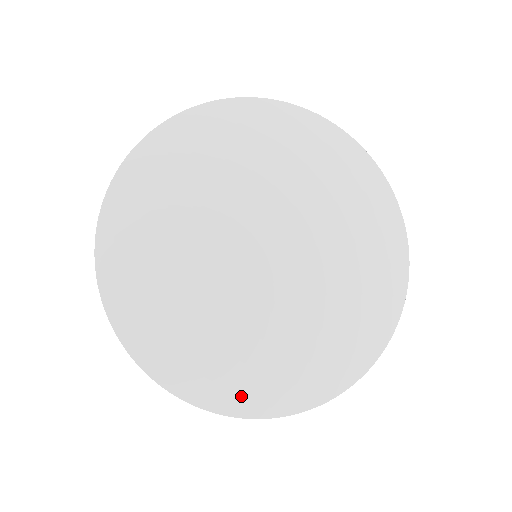
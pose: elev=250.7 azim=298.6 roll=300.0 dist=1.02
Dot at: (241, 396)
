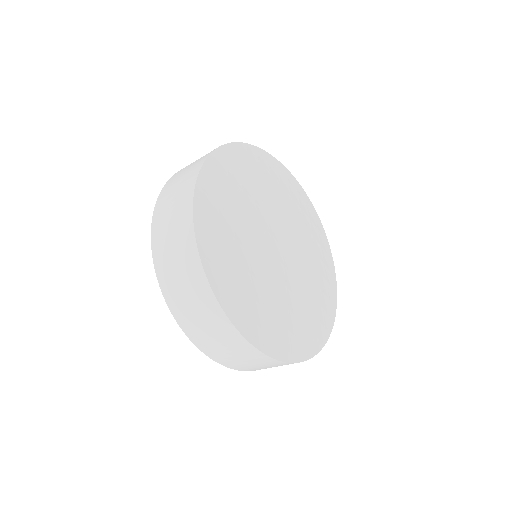
Dot at: (278, 344)
